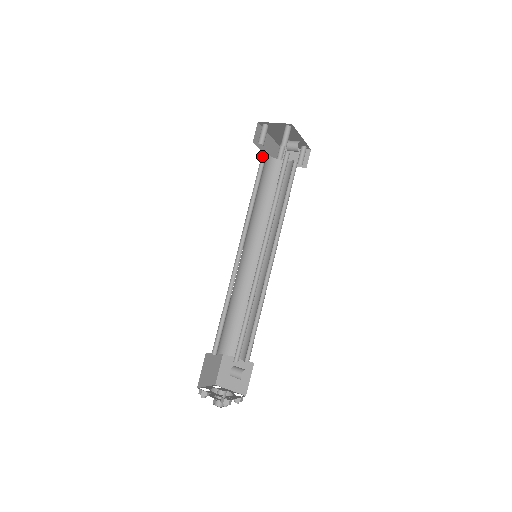
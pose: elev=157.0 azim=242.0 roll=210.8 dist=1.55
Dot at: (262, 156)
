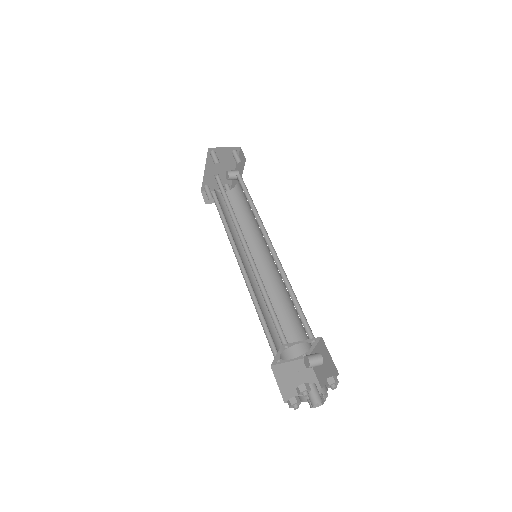
Dot at: occluded
